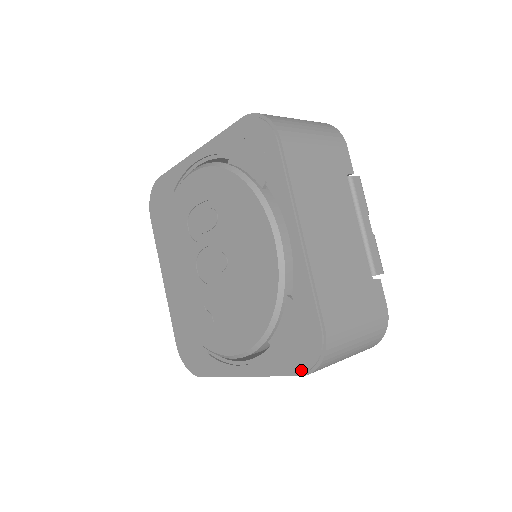
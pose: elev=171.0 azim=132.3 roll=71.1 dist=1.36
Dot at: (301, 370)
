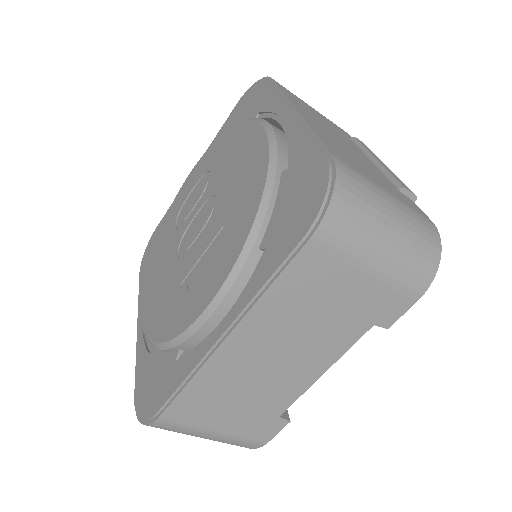
Dot at: (305, 229)
